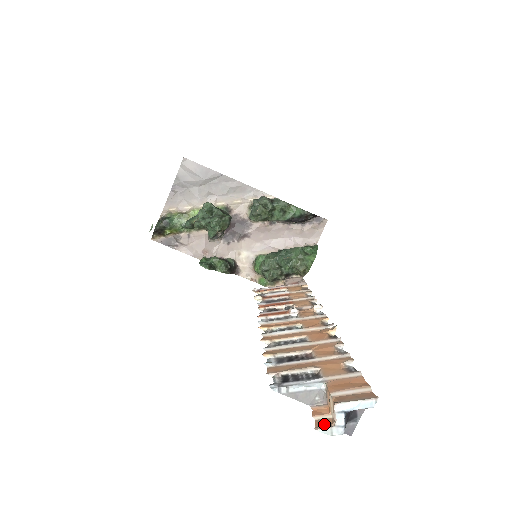
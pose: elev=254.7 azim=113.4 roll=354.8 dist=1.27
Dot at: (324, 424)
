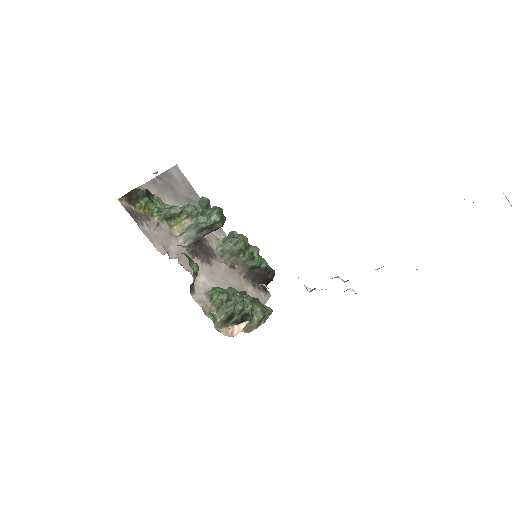
Dot at: out of frame
